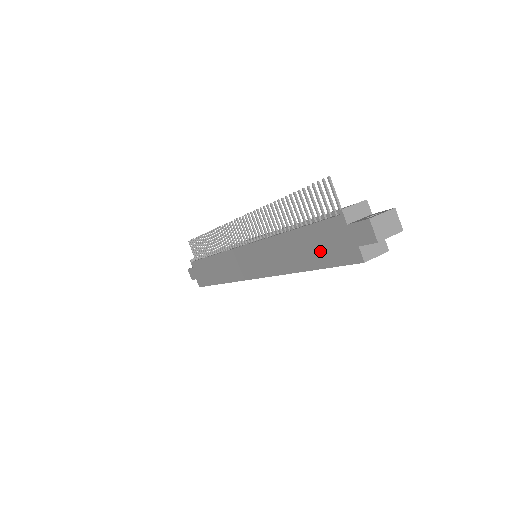
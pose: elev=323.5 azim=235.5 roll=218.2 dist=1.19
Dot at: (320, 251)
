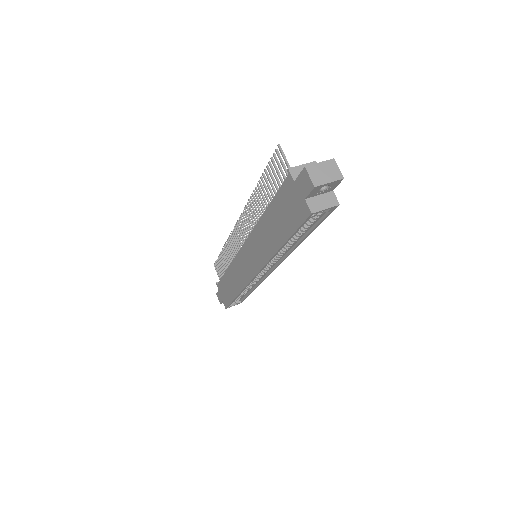
Dot at: (285, 220)
